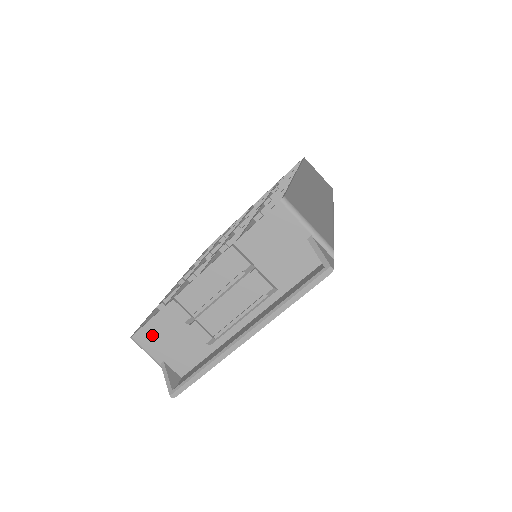
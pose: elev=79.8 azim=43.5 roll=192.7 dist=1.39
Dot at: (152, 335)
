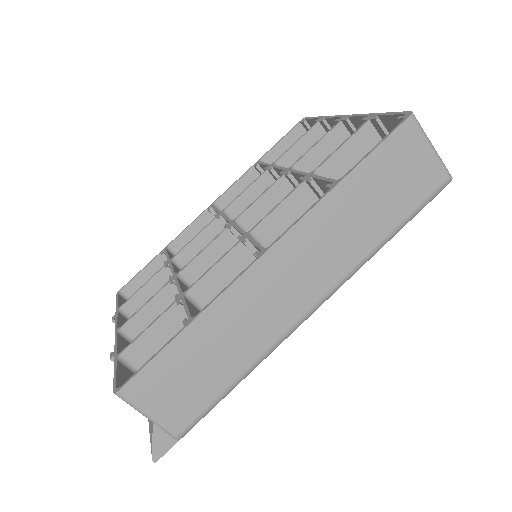
Dot at: occluded
